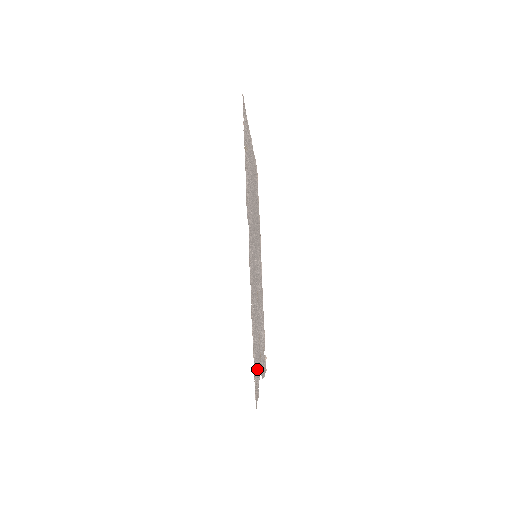
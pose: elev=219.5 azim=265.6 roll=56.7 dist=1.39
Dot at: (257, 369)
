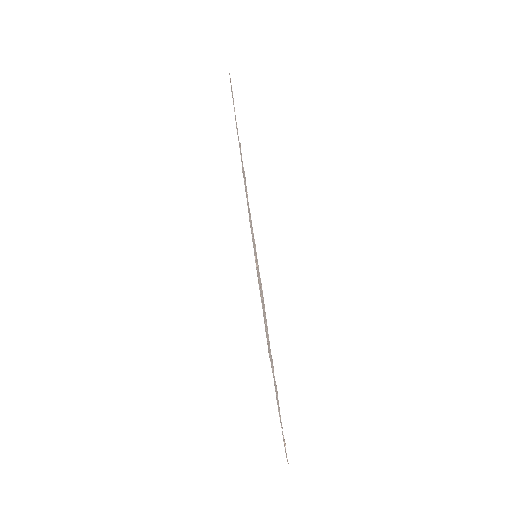
Dot at: occluded
